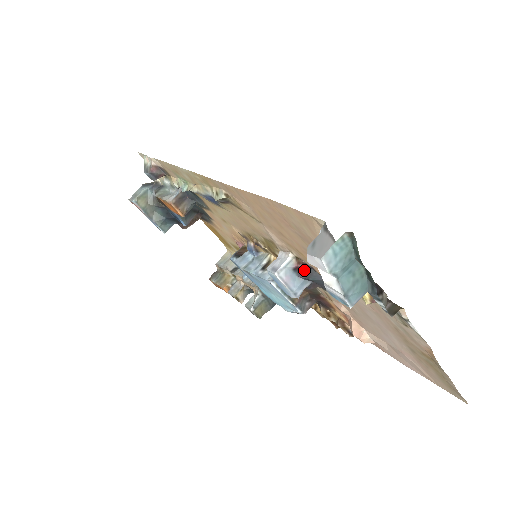
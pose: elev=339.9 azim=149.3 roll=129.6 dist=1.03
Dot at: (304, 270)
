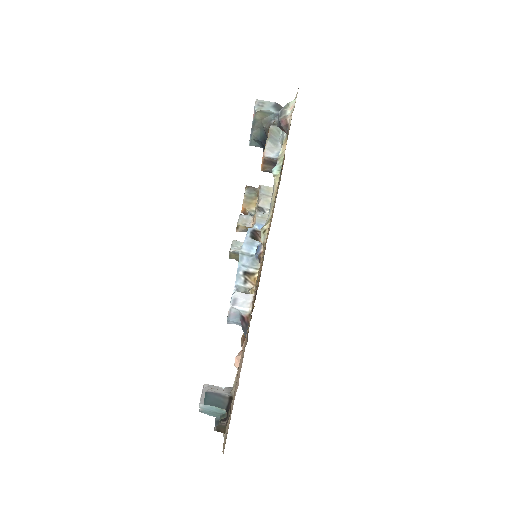
Dot at: (245, 323)
